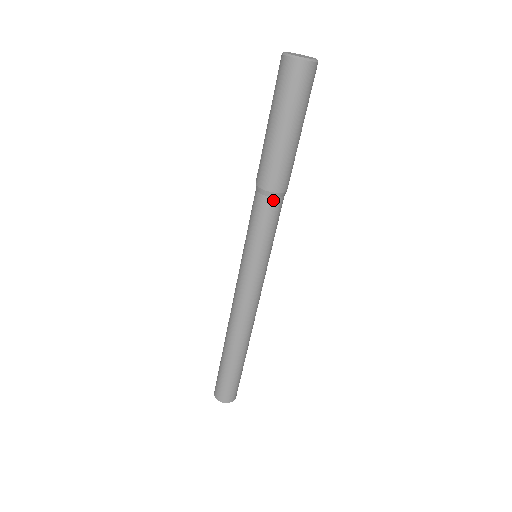
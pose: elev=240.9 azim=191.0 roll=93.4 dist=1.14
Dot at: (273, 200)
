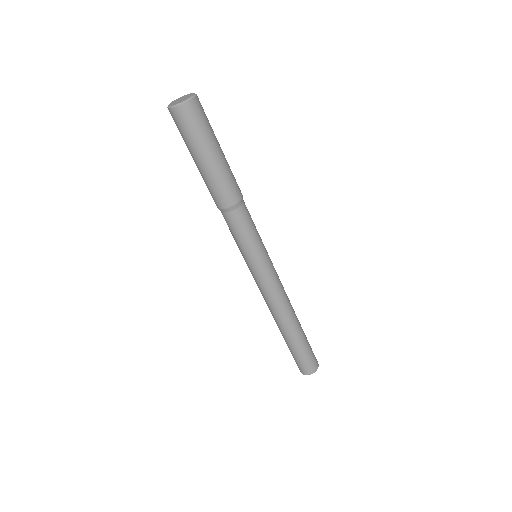
Dot at: (228, 214)
